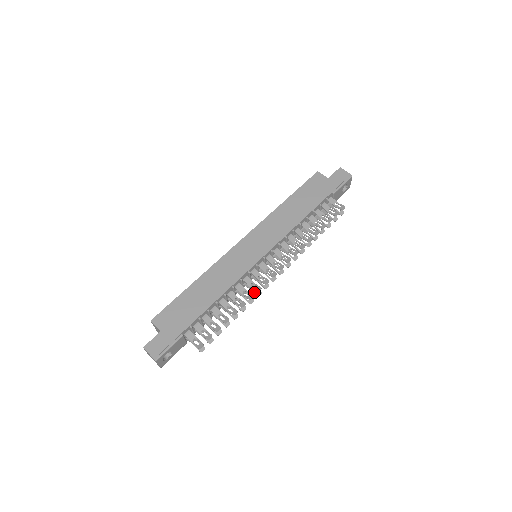
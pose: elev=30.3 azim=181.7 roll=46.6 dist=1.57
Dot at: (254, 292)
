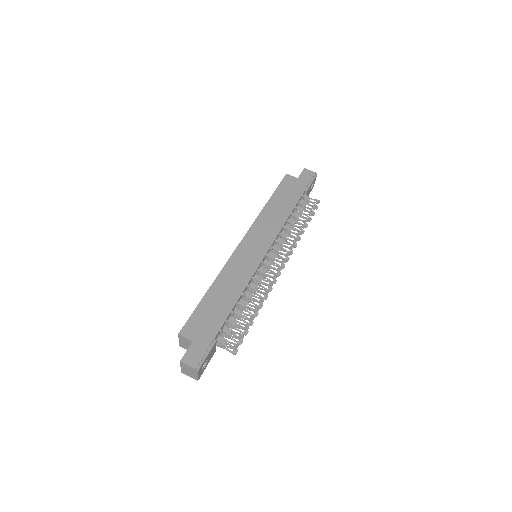
Dot at: (266, 288)
